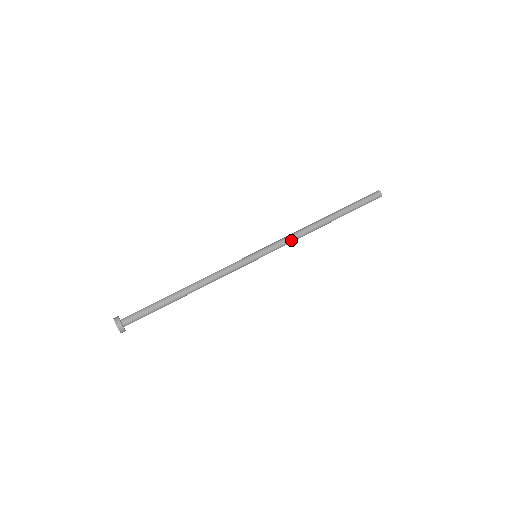
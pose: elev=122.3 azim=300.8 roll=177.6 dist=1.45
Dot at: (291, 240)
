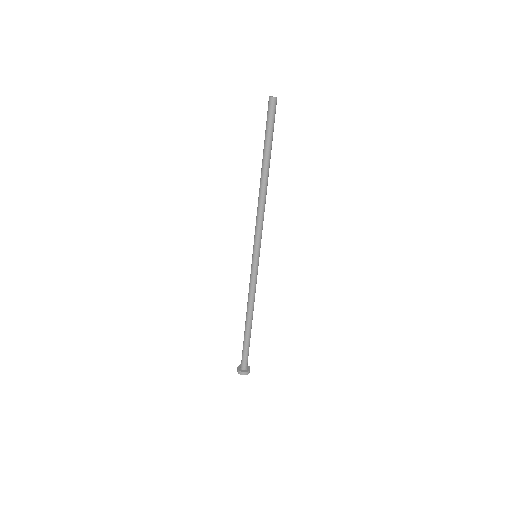
Dot at: (262, 221)
